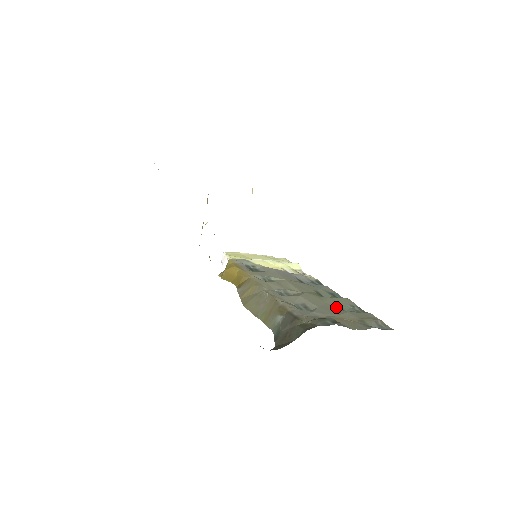
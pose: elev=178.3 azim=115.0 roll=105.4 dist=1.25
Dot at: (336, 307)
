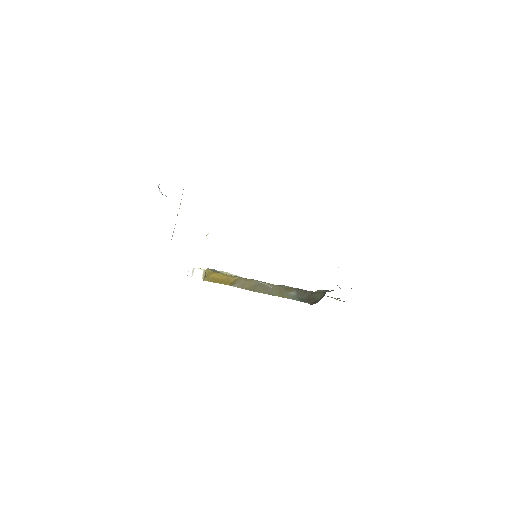
Dot at: occluded
